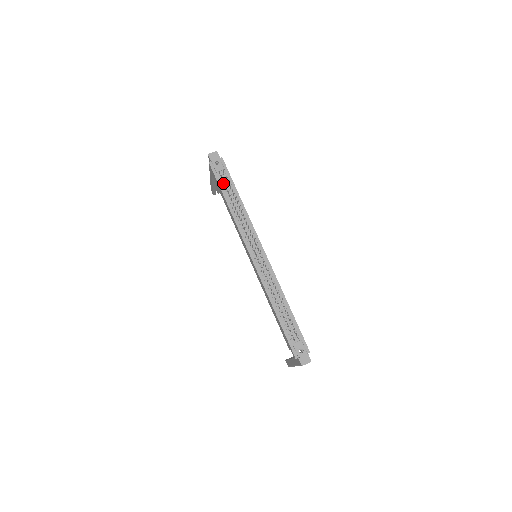
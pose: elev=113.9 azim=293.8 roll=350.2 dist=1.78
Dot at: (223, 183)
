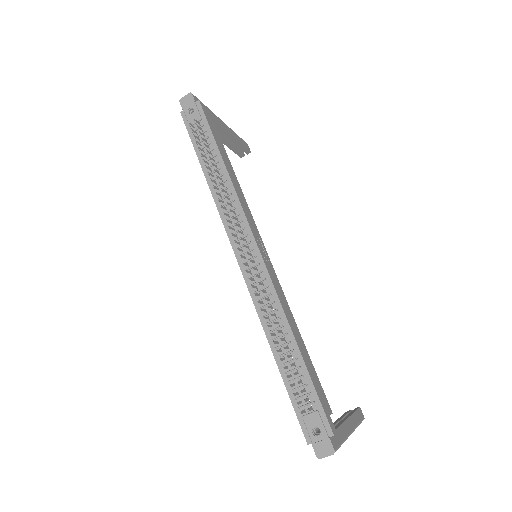
Dot at: (199, 142)
